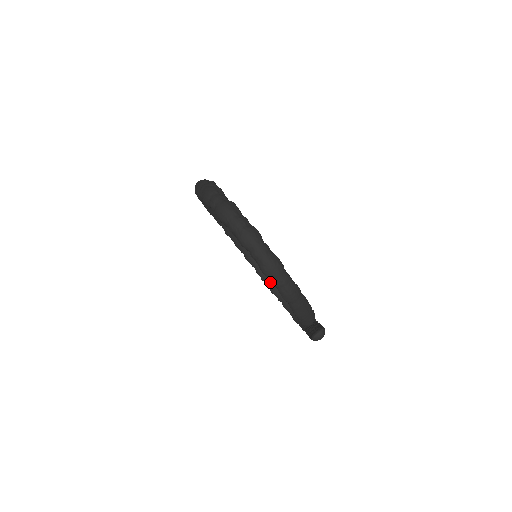
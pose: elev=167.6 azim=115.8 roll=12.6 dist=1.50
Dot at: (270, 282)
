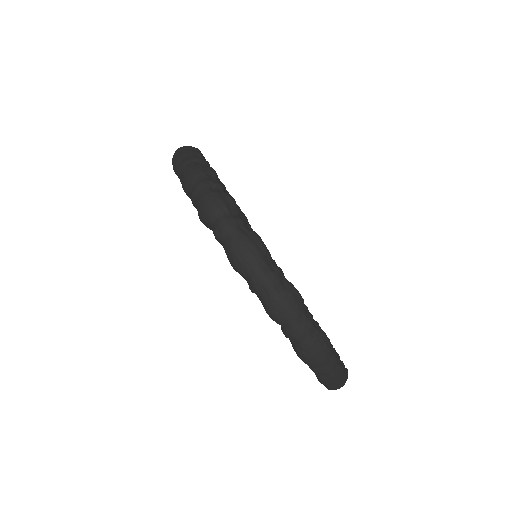
Dot at: occluded
